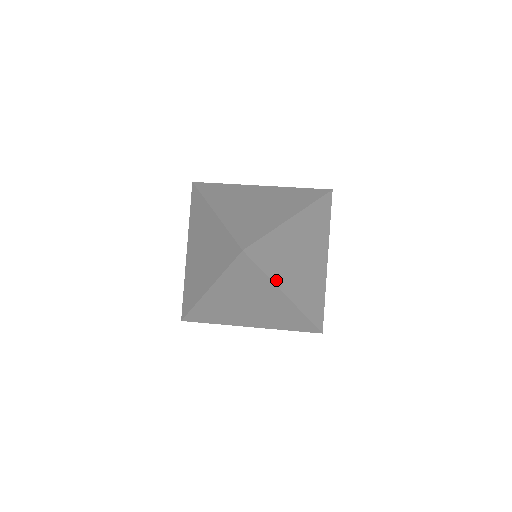
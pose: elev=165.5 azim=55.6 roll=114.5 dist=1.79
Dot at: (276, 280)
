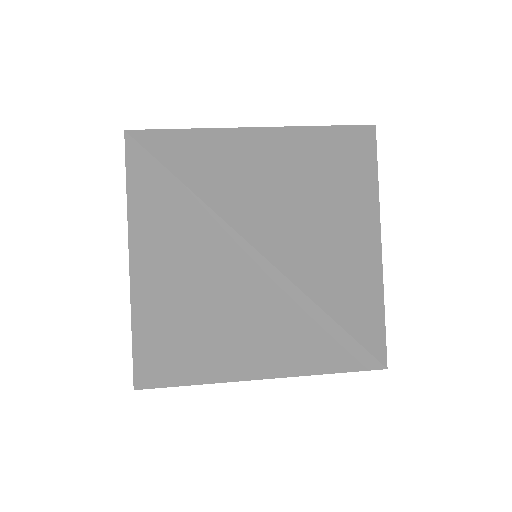
Dot at: (219, 207)
